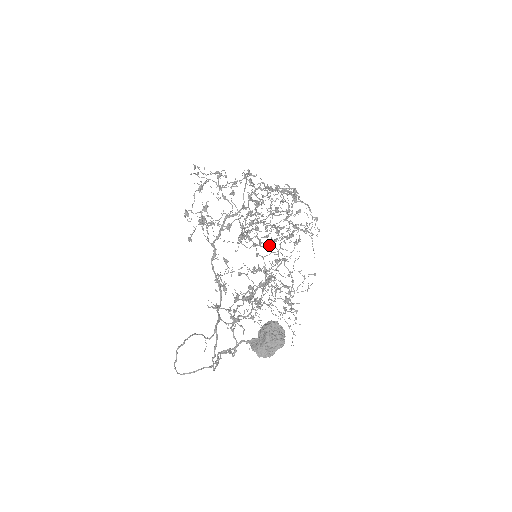
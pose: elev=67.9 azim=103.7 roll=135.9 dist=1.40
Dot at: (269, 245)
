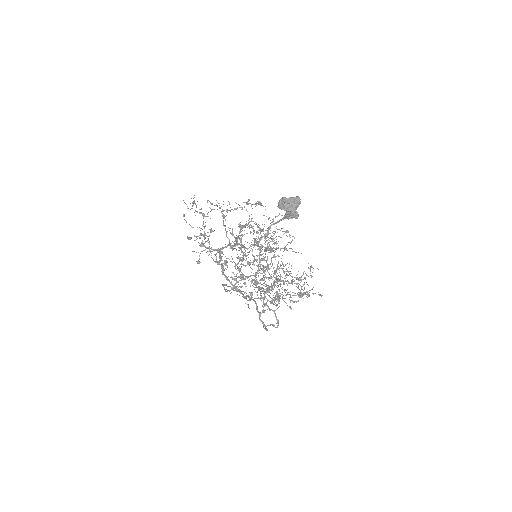
Dot at: occluded
